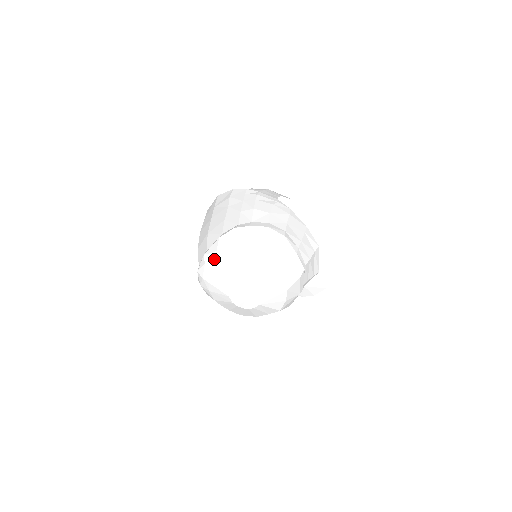
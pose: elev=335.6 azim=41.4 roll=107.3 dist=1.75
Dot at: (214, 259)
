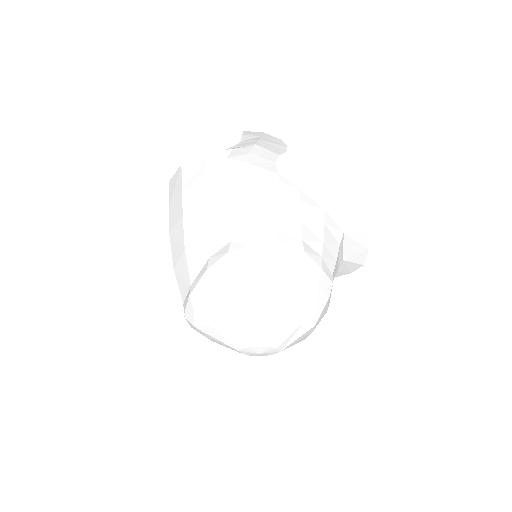
Dot at: (207, 306)
